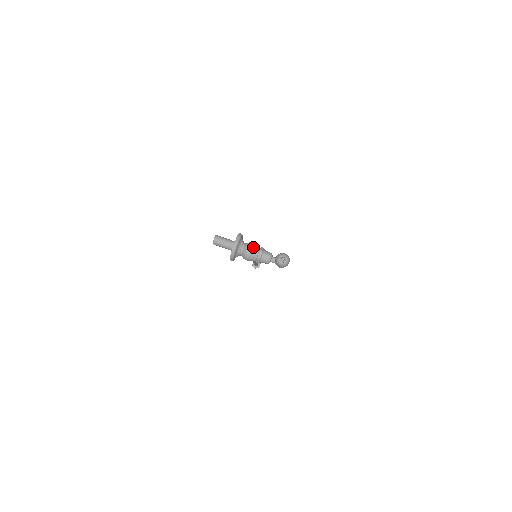
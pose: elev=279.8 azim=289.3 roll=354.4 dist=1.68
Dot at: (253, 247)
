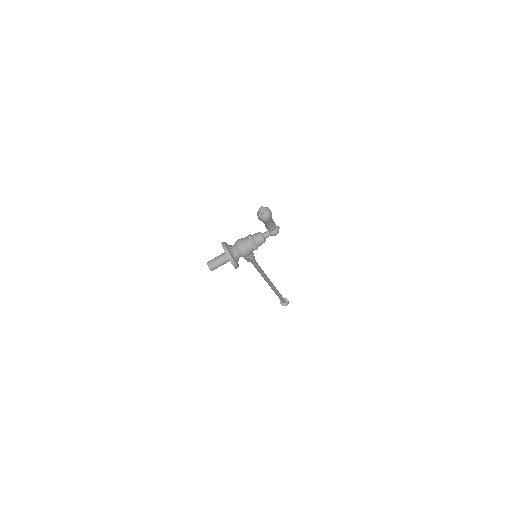
Dot at: (241, 240)
